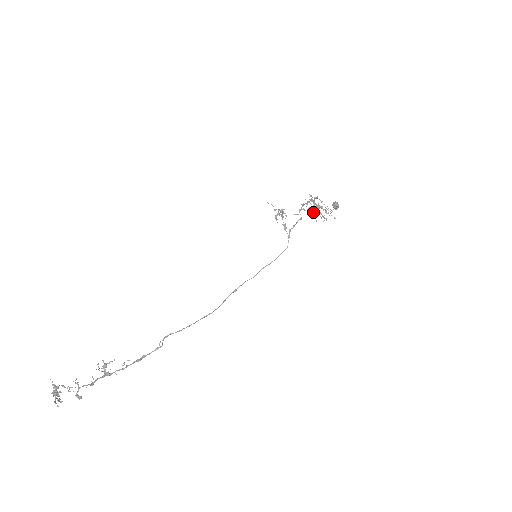
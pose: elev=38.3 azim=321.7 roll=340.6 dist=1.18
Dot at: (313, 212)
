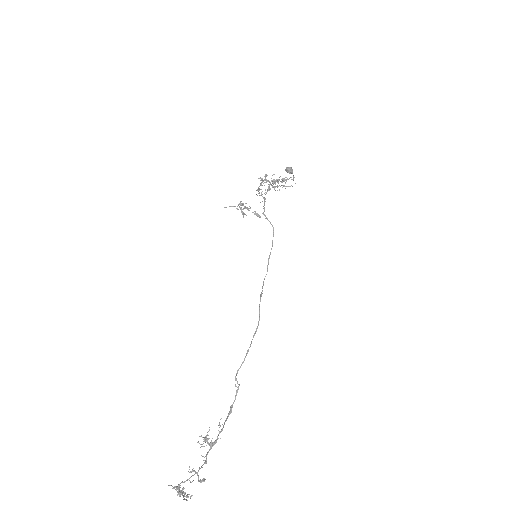
Dot at: (272, 187)
